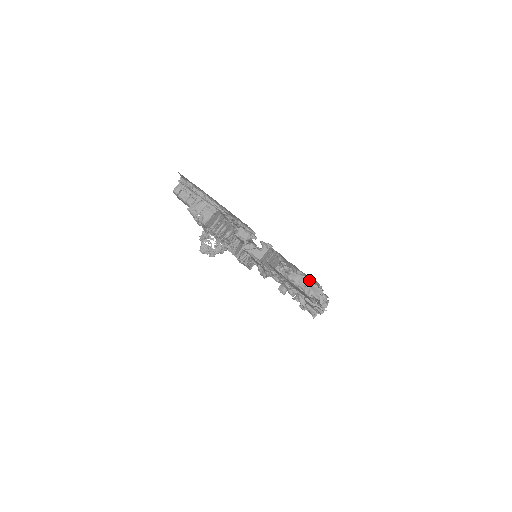
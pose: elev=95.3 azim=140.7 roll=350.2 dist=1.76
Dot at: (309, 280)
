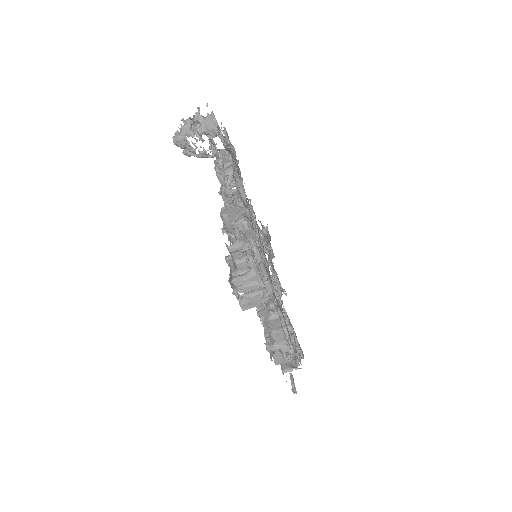
Dot at: (297, 341)
